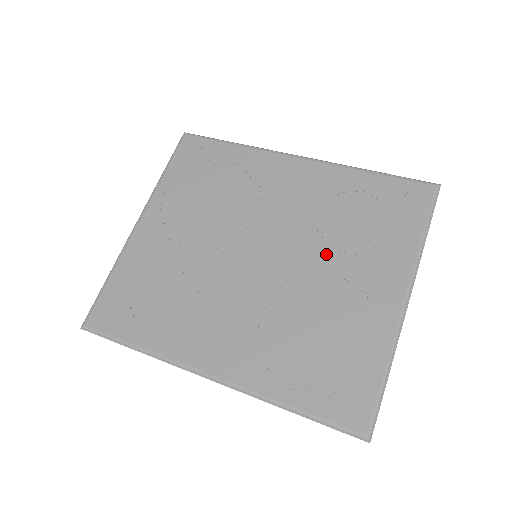
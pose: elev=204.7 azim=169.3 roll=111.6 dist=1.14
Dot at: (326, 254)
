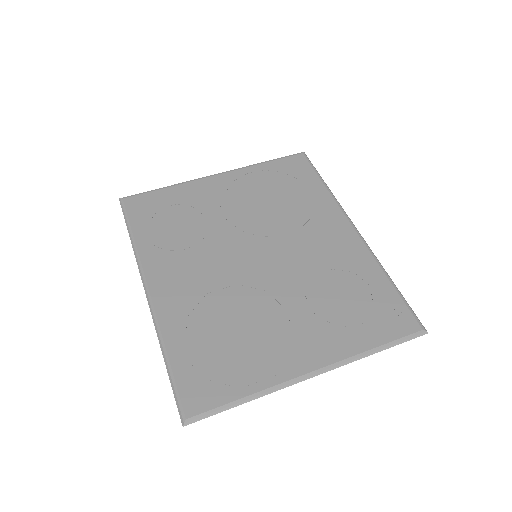
Dot at: (298, 296)
